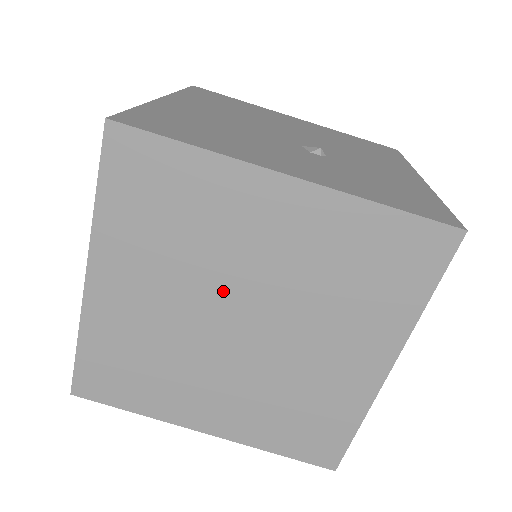
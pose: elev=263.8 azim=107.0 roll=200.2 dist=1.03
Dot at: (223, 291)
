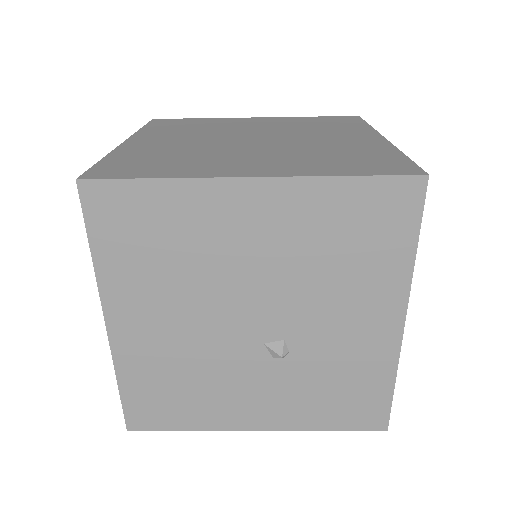
Dot at: occluded
